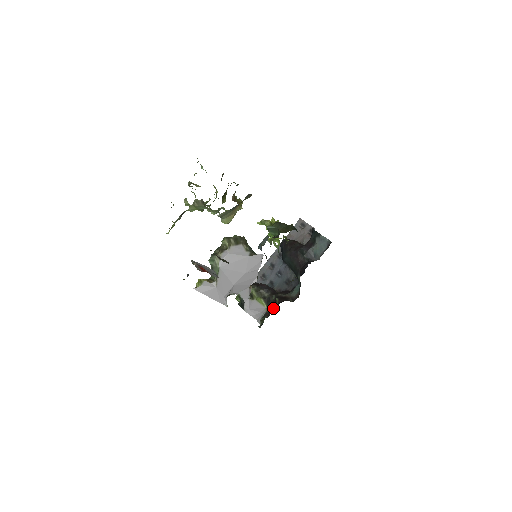
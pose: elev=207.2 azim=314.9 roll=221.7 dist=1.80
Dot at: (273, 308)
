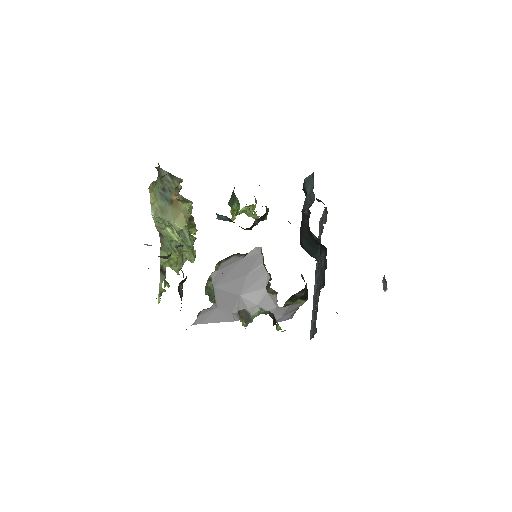
Dot at: occluded
